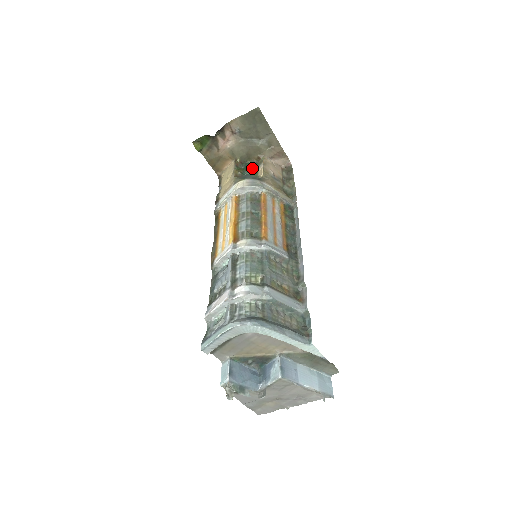
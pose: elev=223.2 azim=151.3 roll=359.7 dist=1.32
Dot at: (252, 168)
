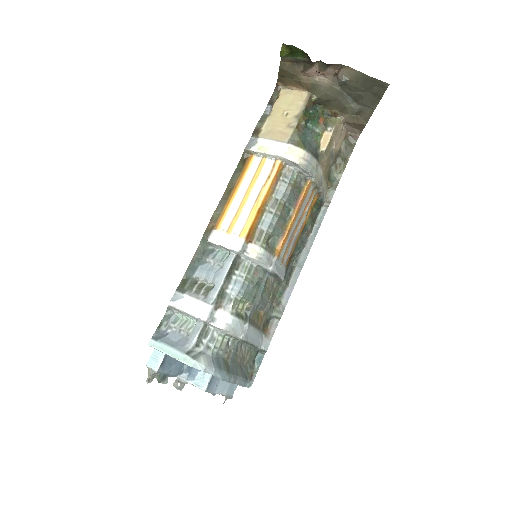
Dot at: (320, 121)
